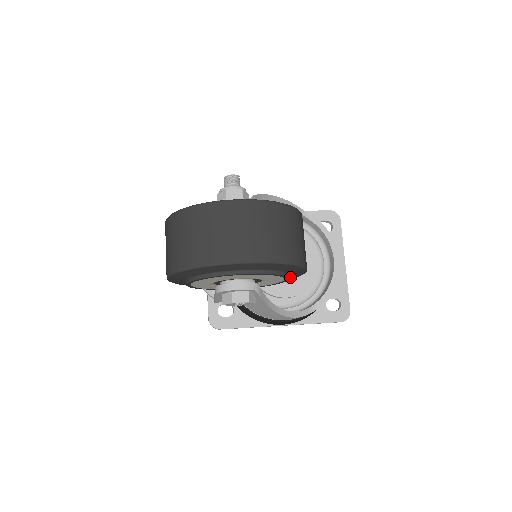
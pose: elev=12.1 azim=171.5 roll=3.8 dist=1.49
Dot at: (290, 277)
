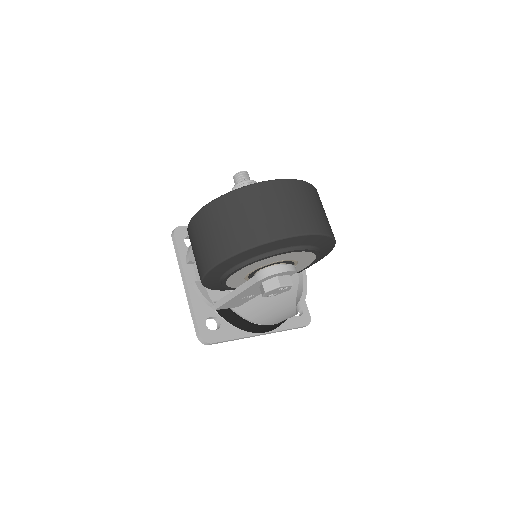
Dot at: occluded
